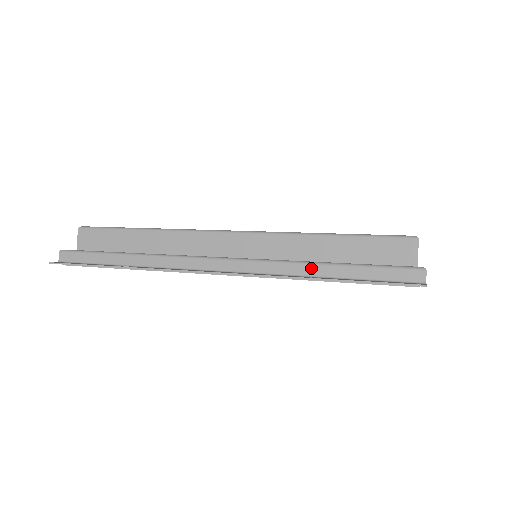
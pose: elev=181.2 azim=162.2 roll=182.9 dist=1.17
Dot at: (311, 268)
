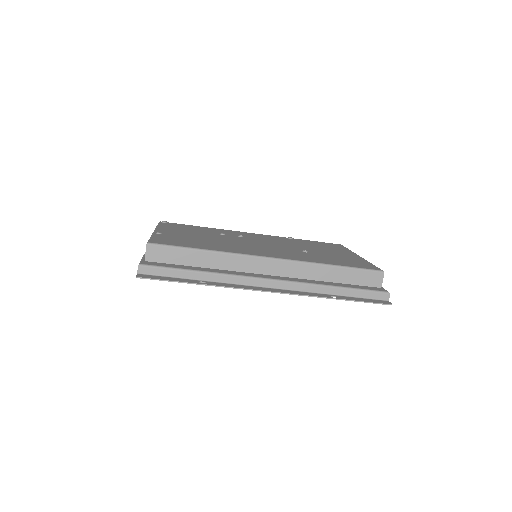
Dot at: (329, 289)
